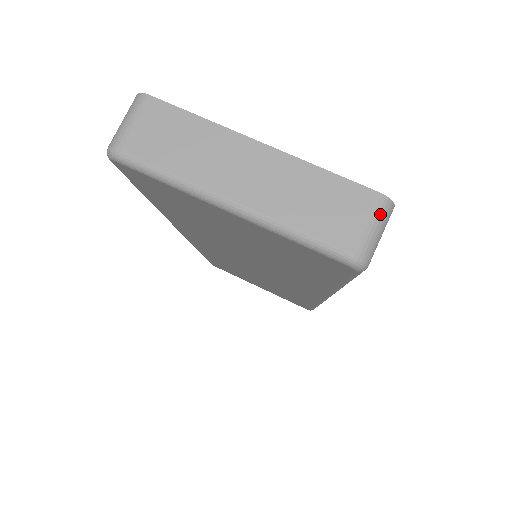
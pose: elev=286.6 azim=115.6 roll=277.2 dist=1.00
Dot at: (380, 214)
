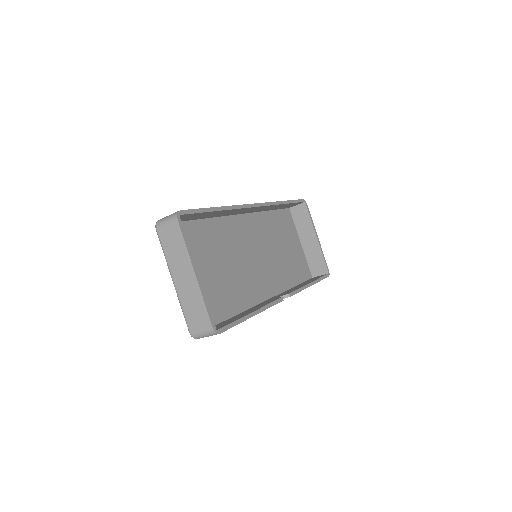
Dot at: (208, 332)
